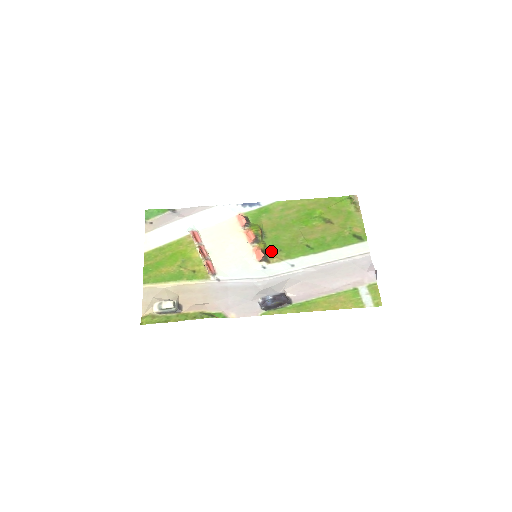
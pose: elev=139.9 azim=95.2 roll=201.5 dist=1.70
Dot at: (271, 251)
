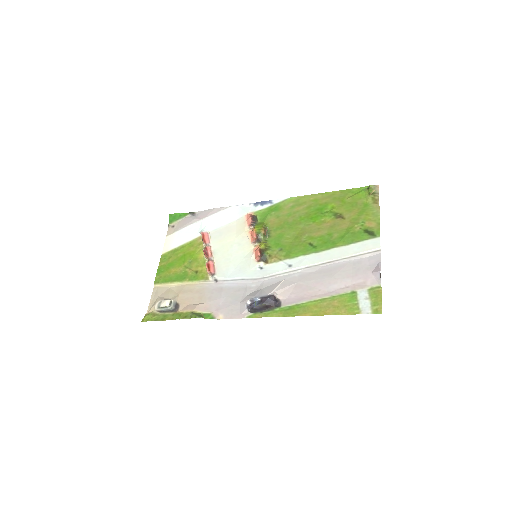
Dot at: (271, 250)
